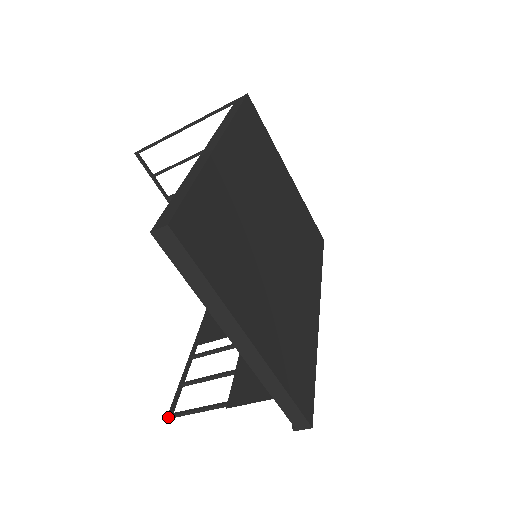
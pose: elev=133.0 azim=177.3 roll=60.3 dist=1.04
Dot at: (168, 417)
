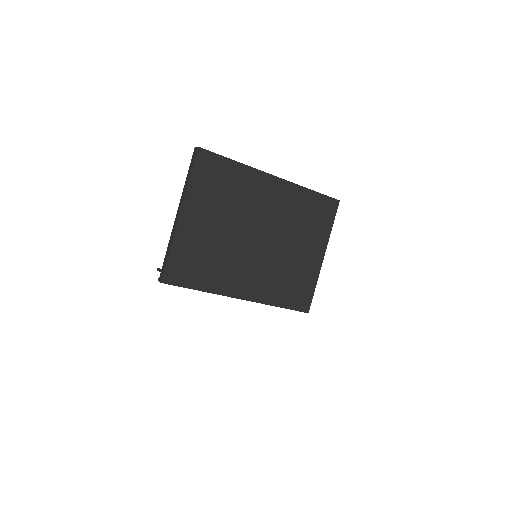
Dot at: (157, 269)
